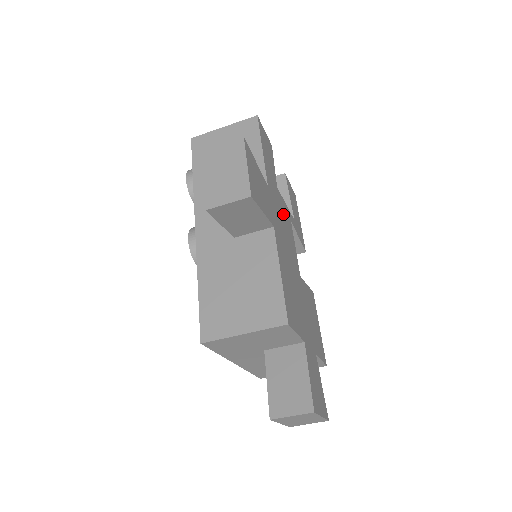
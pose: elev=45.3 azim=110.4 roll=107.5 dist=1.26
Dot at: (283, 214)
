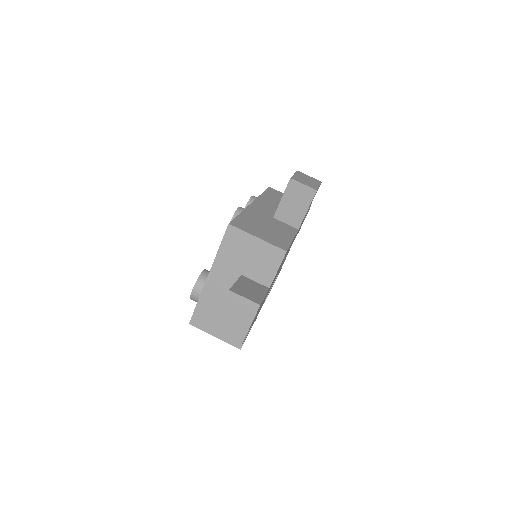
Dot at: occluded
